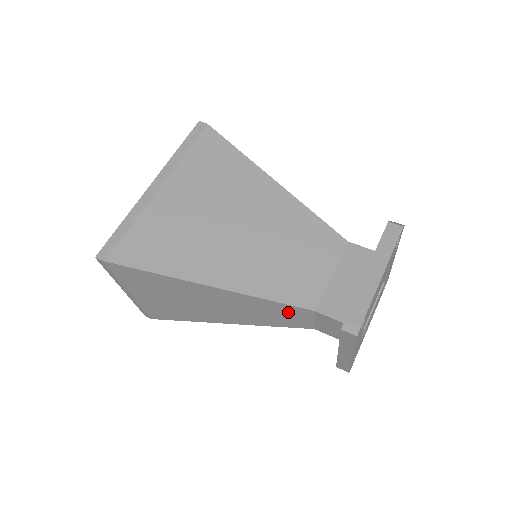
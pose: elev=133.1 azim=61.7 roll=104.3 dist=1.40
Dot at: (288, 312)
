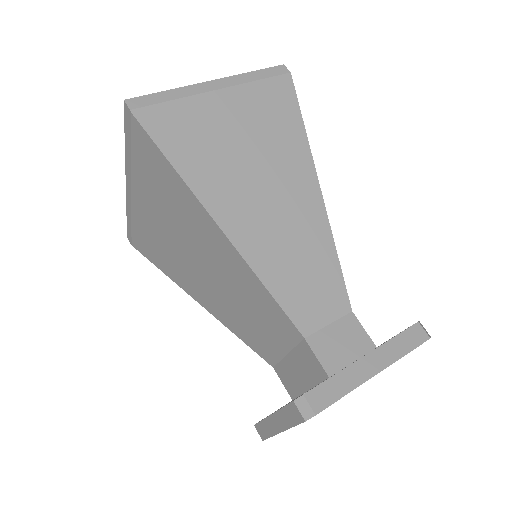
Dot at: occluded
